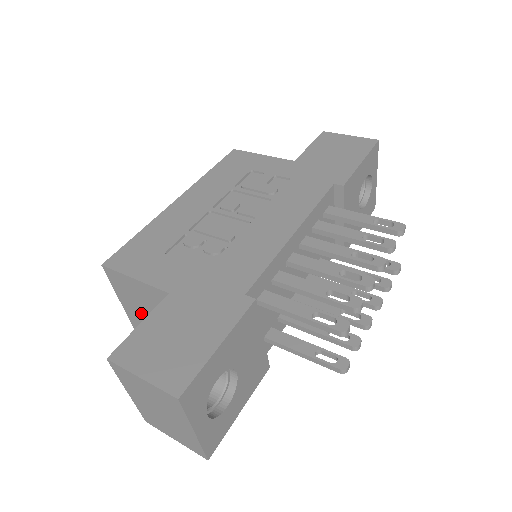
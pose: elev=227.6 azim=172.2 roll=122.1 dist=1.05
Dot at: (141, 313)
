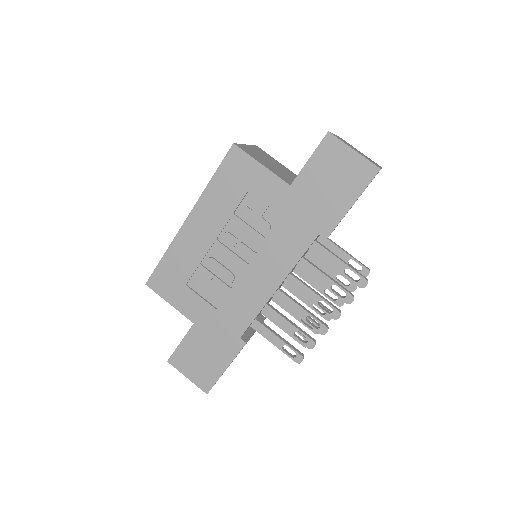
Dot at: occluded
